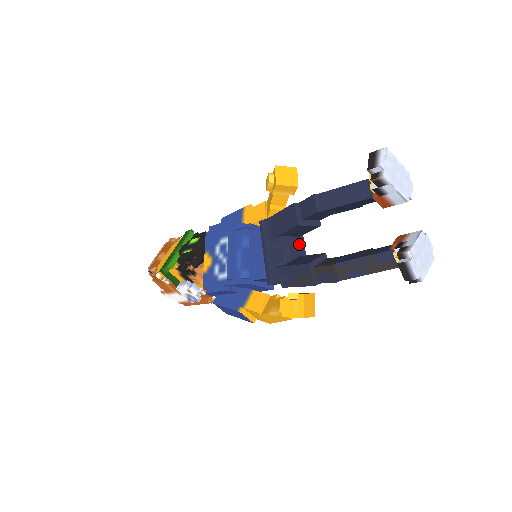
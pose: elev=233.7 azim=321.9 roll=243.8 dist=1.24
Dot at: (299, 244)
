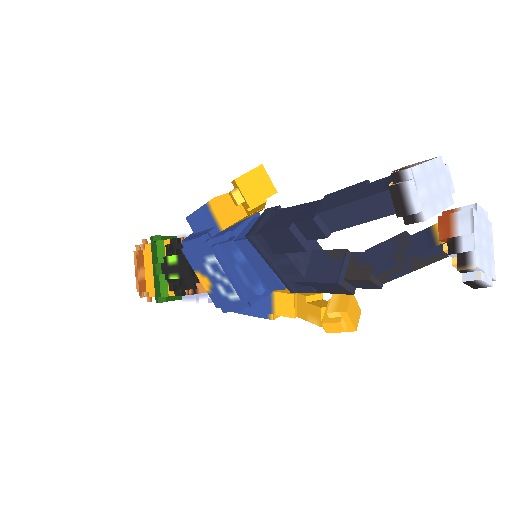
Dot at: occluded
